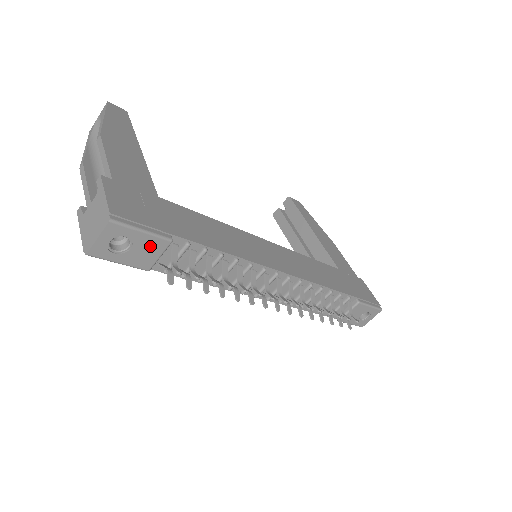
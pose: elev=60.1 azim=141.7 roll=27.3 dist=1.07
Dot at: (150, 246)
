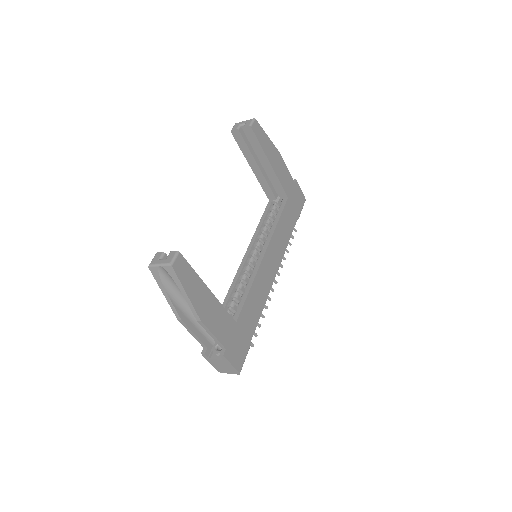
Dot at: occluded
